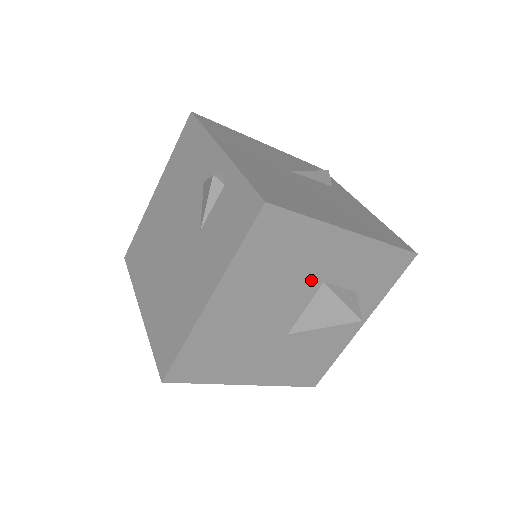
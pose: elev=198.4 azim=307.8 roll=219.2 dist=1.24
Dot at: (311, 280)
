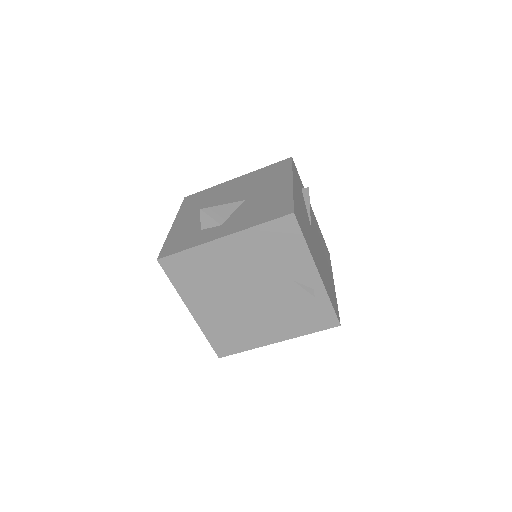
Dot at: occluded
